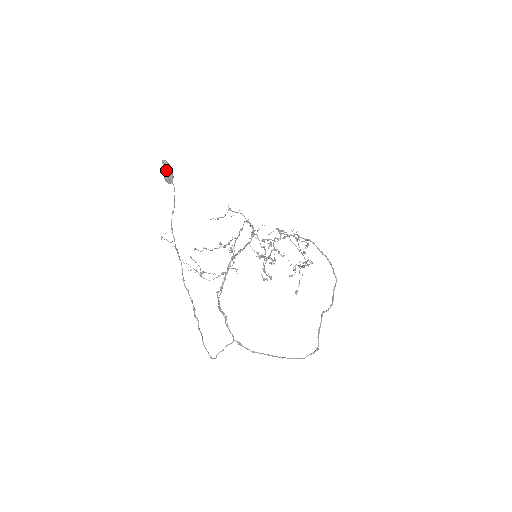
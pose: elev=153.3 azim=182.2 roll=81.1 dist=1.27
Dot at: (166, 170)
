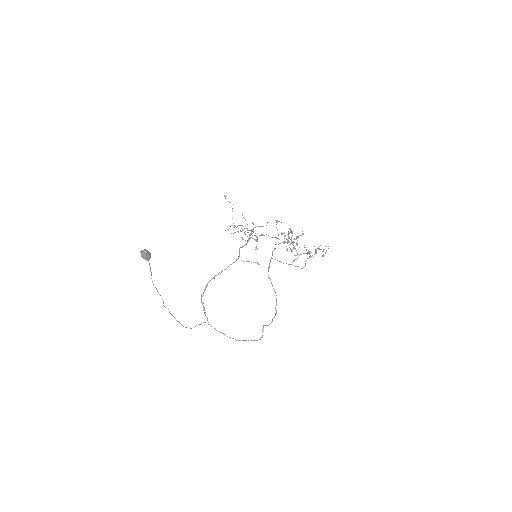
Dot at: (143, 257)
